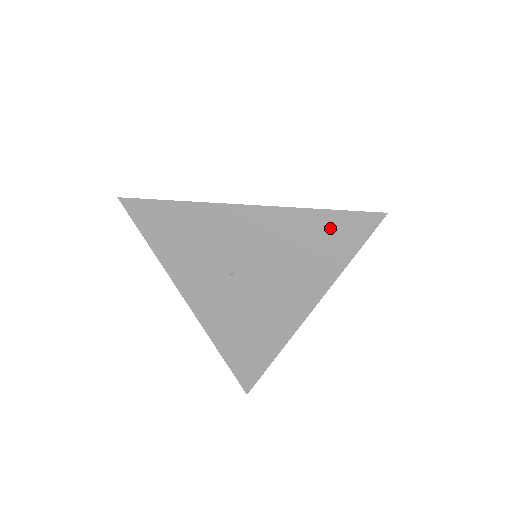
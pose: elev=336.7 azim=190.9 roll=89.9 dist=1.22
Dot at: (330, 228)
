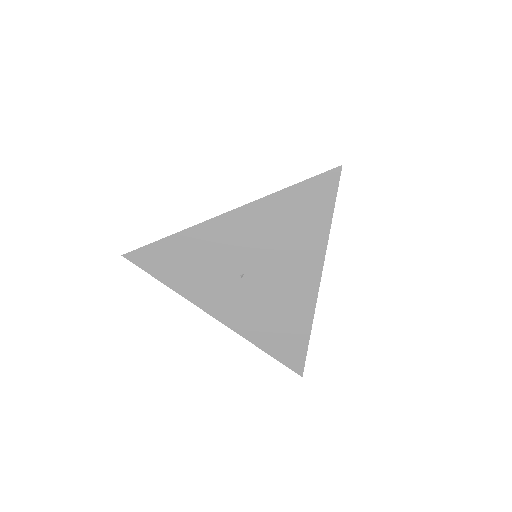
Dot at: (303, 199)
